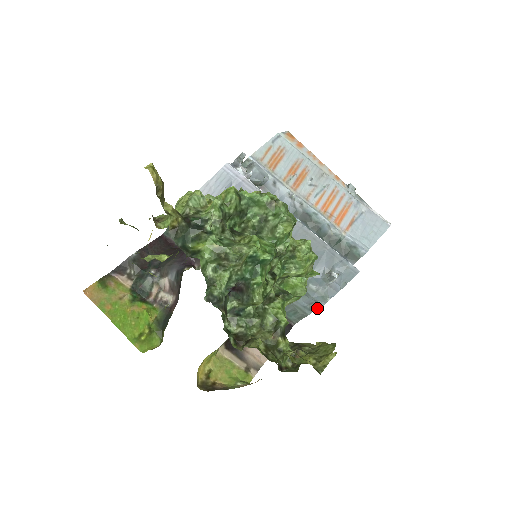
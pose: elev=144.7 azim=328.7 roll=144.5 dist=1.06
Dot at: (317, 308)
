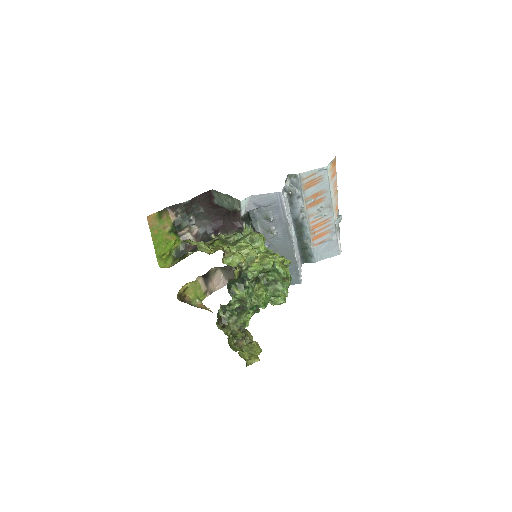
Dot at: occluded
